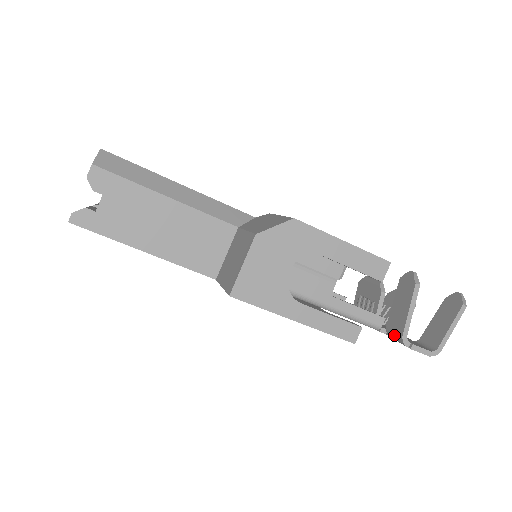
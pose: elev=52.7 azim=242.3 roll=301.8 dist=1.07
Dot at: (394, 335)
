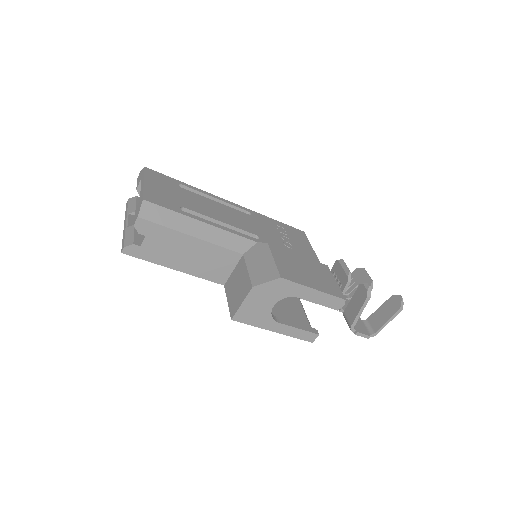
Dot at: (347, 321)
